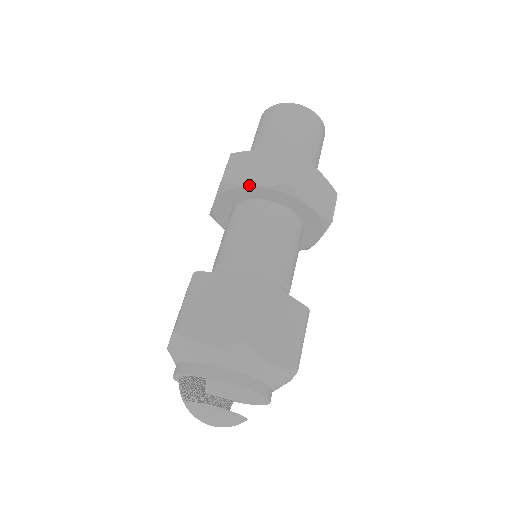
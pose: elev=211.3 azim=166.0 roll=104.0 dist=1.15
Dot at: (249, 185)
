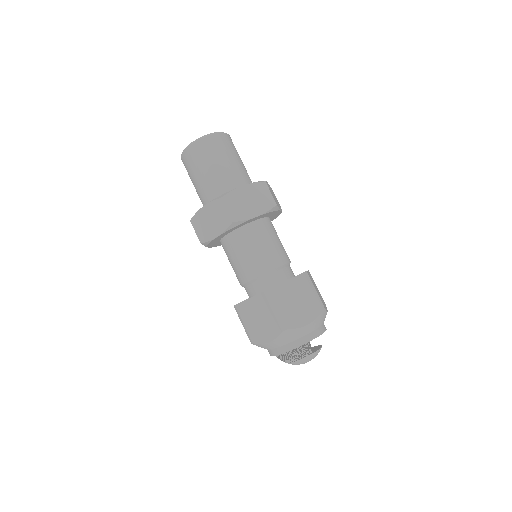
Dot at: (254, 217)
